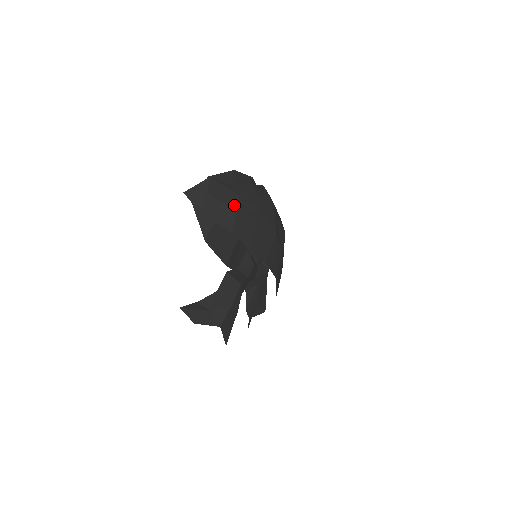
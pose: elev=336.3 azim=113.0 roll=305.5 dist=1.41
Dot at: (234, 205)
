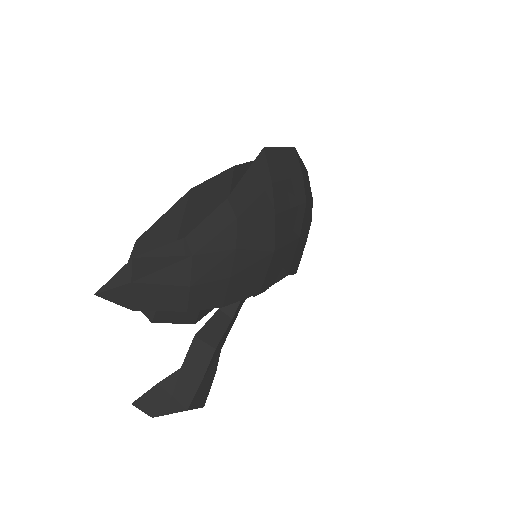
Dot at: (184, 276)
